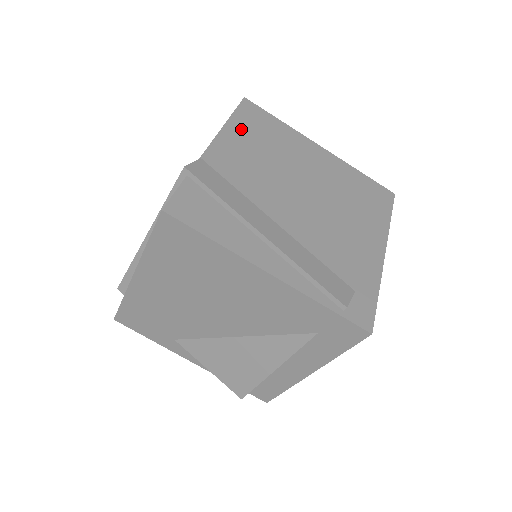
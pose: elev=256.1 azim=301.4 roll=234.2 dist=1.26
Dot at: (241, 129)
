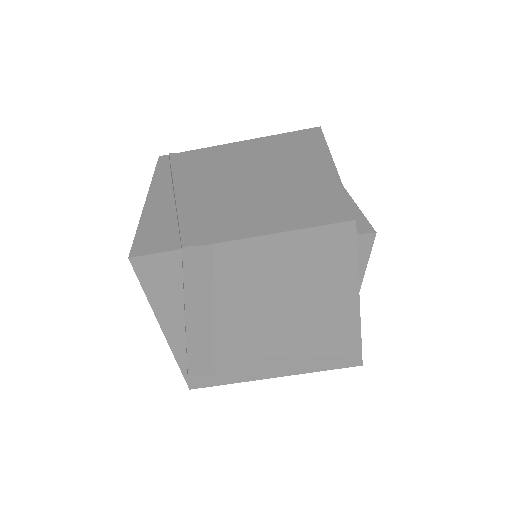
Dot at: (296, 245)
